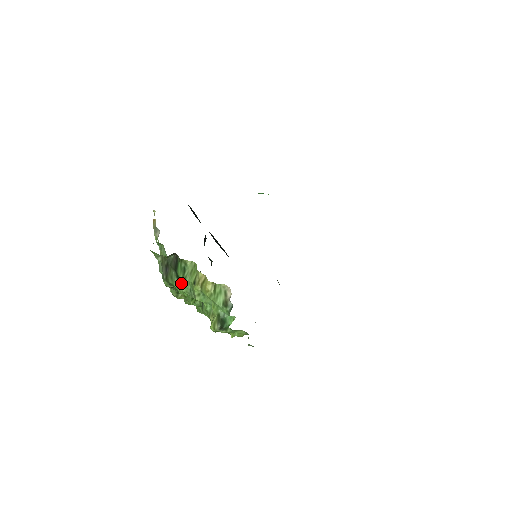
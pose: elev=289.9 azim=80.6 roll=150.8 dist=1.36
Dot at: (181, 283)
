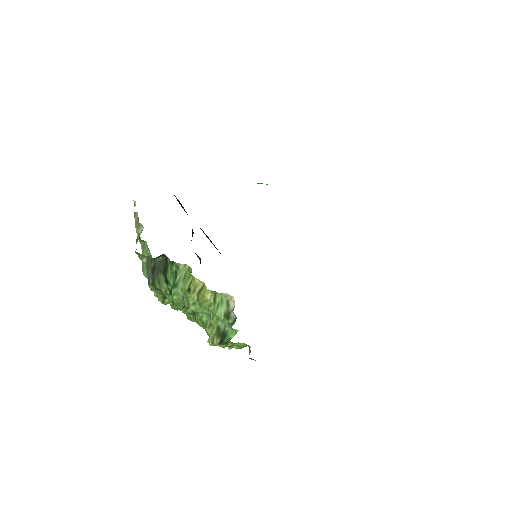
Dot at: (171, 289)
